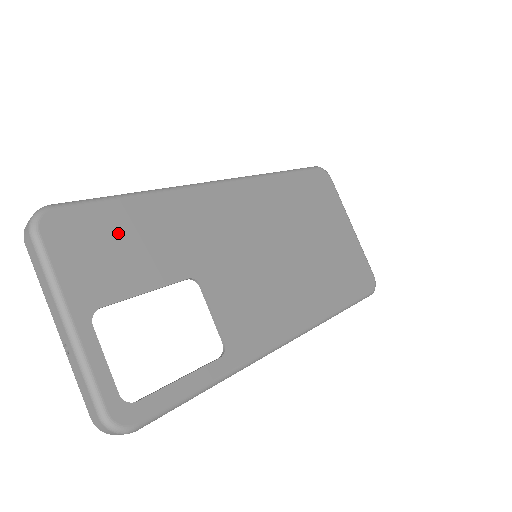
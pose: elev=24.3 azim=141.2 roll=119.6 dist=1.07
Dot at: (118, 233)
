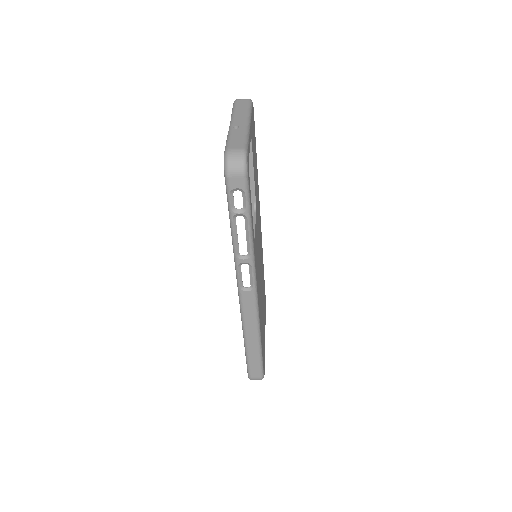
Dot at: occluded
